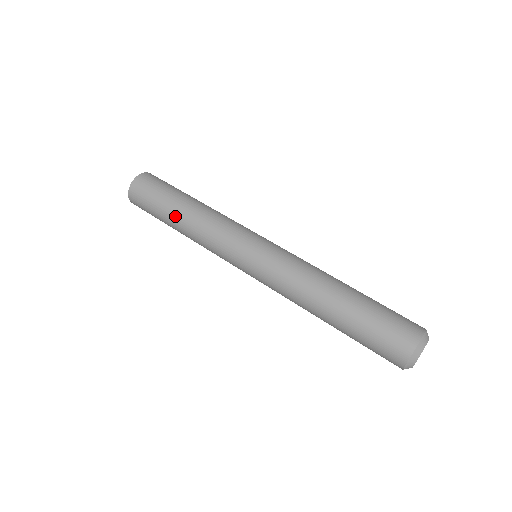
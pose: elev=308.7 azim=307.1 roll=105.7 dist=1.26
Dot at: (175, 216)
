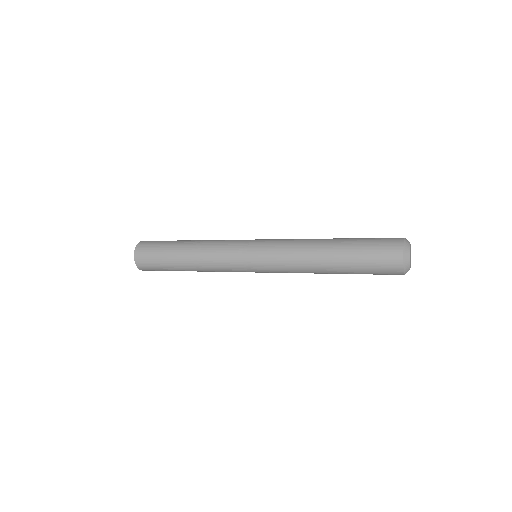
Dot at: (188, 240)
